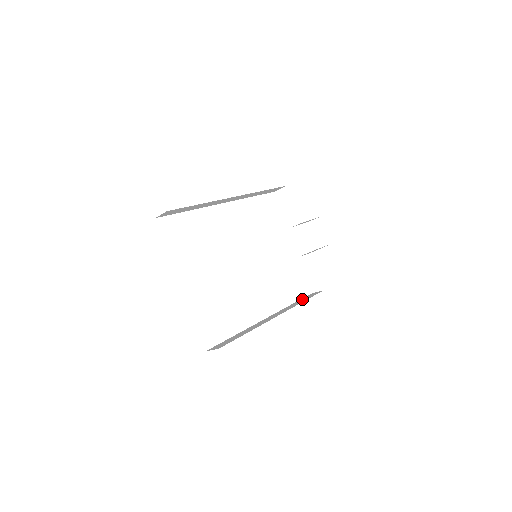
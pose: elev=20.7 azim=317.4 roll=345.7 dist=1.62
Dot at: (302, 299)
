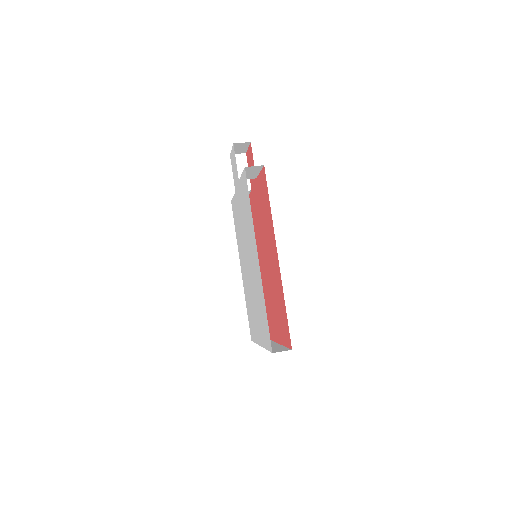
Dot at: occluded
